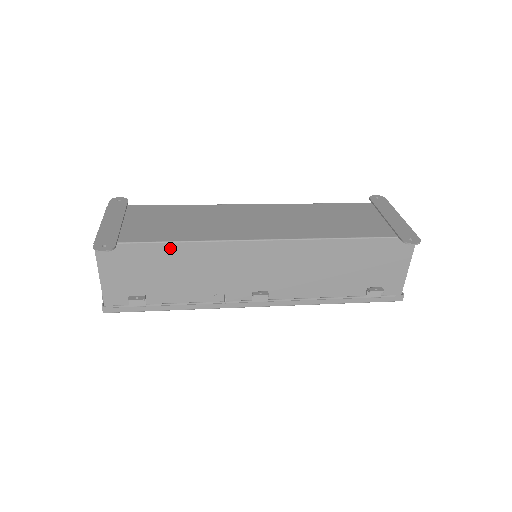
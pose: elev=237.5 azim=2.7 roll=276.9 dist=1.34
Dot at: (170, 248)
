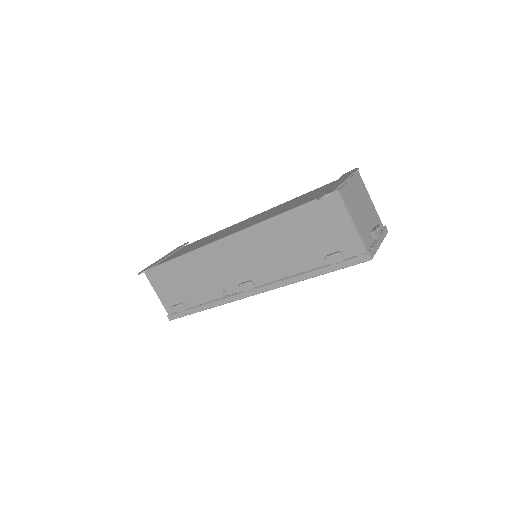
Dot at: (178, 262)
